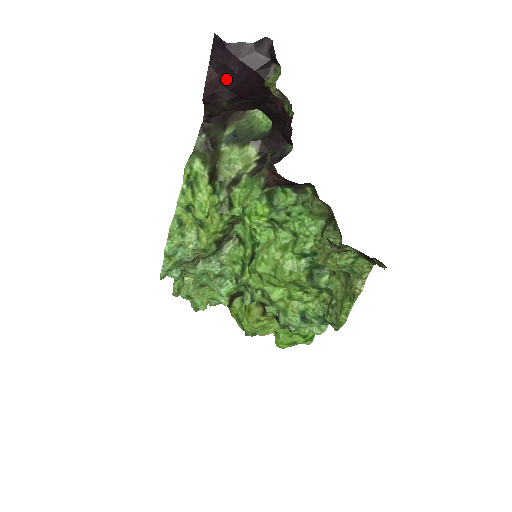
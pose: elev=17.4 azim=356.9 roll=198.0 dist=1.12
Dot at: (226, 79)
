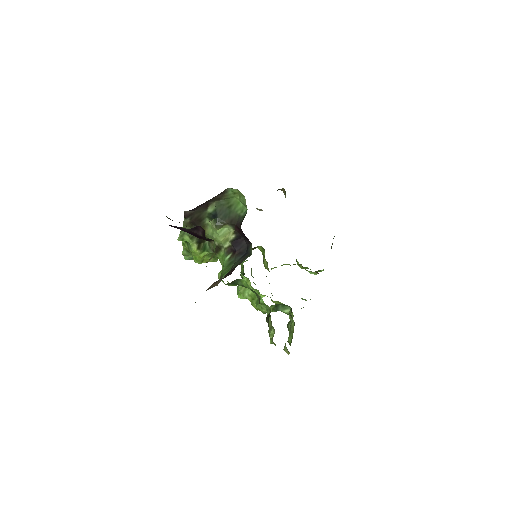
Dot at: occluded
